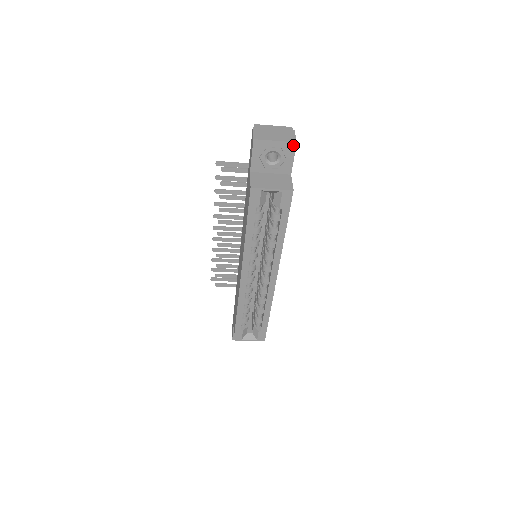
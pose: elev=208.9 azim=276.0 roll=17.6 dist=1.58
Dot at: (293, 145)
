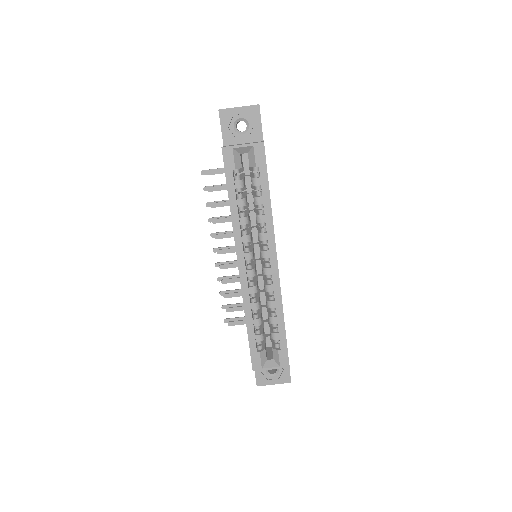
Dot at: (256, 108)
